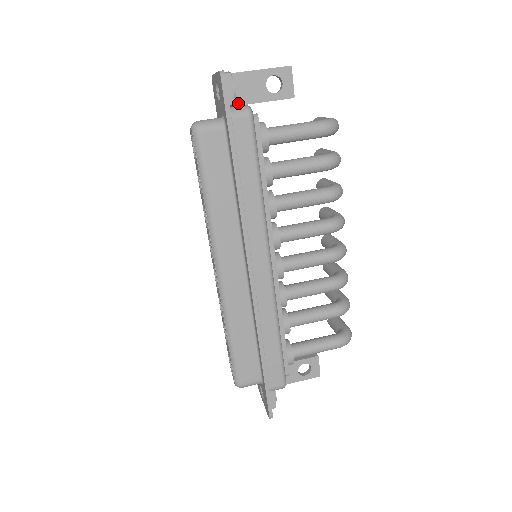
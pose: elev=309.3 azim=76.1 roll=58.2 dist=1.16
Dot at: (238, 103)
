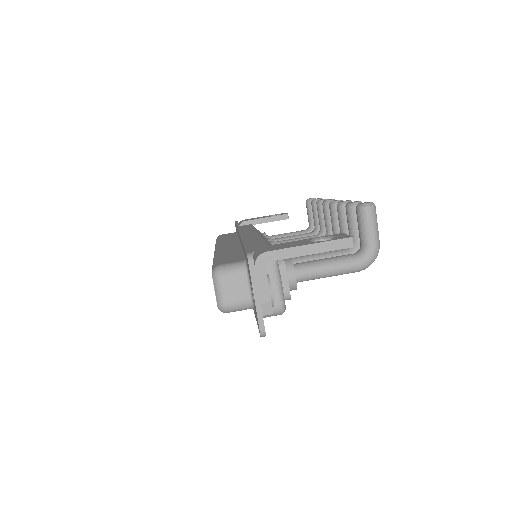
Dot at: occluded
